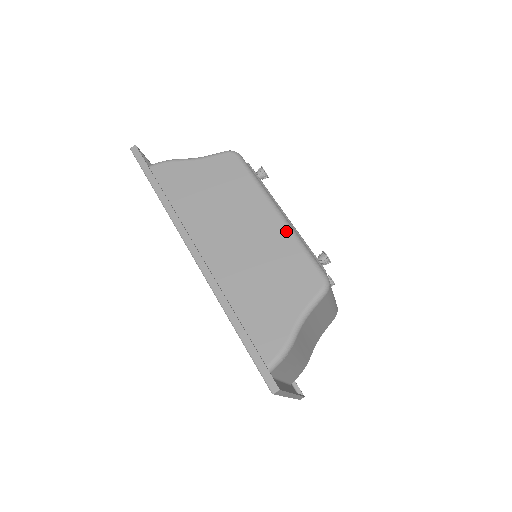
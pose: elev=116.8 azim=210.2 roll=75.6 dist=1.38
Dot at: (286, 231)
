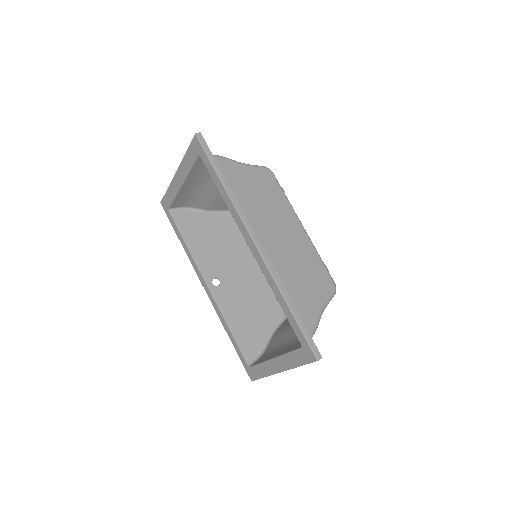
Dot at: (310, 243)
